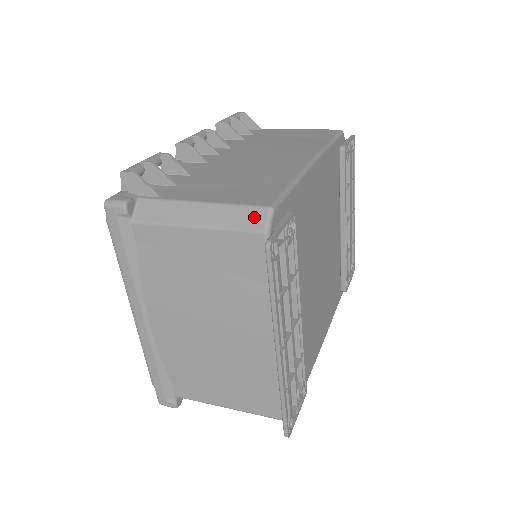
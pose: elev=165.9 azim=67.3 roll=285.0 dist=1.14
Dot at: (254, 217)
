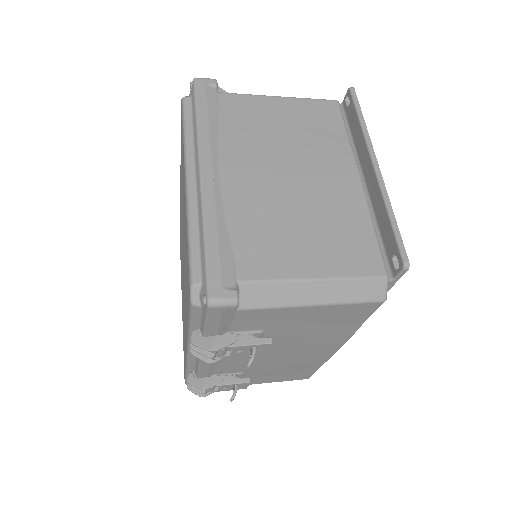
Dot at: occluded
